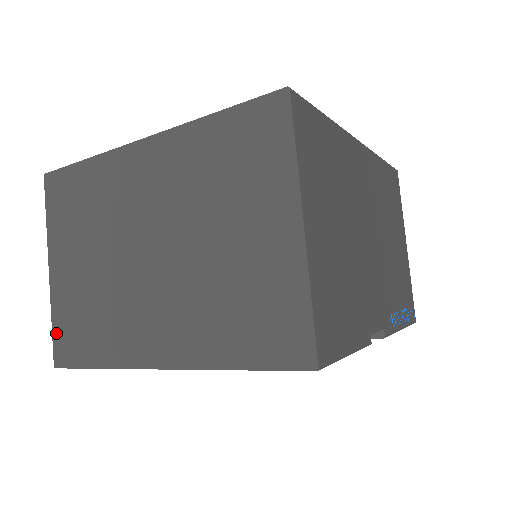
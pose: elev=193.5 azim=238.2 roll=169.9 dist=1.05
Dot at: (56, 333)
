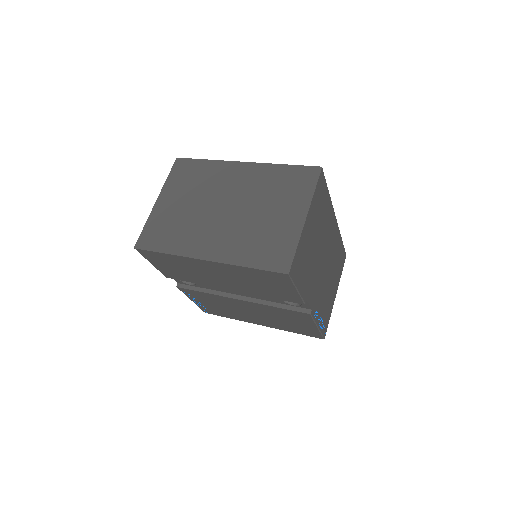
Dot at: (145, 231)
